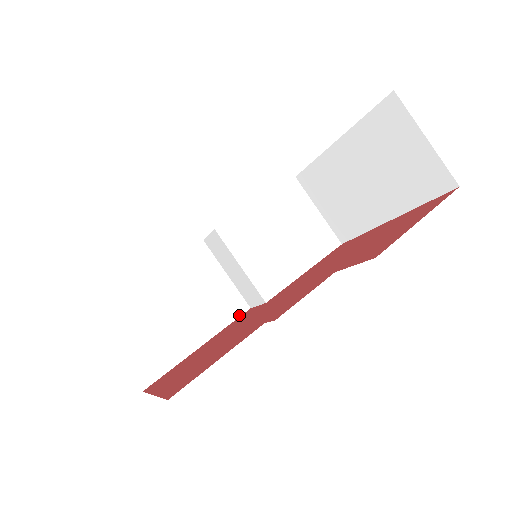
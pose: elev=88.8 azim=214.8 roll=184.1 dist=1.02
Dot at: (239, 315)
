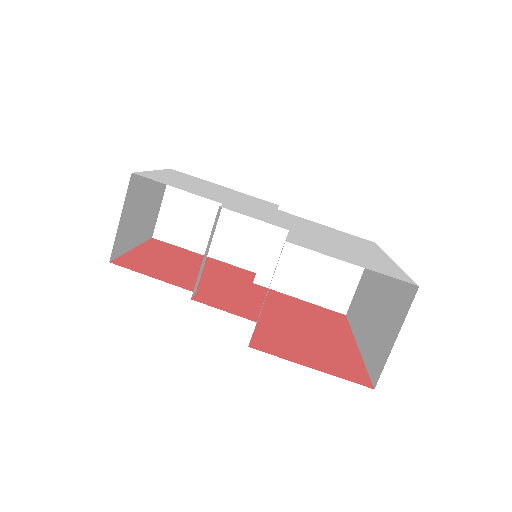
Dot at: (245, 268)
